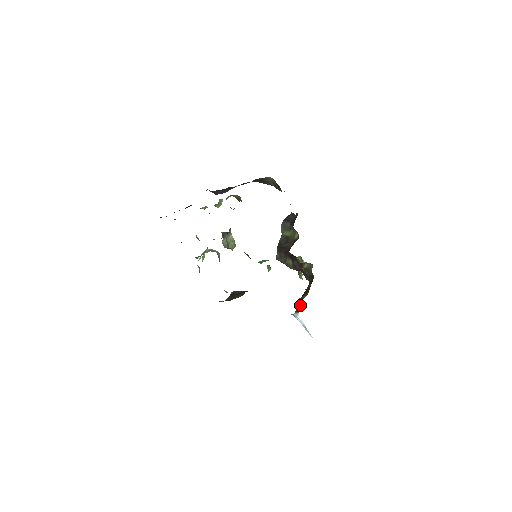
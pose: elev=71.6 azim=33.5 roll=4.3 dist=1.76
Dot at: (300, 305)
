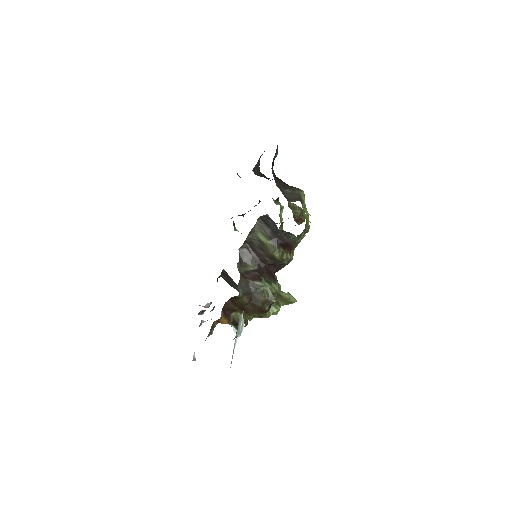
Dot at: occluded
